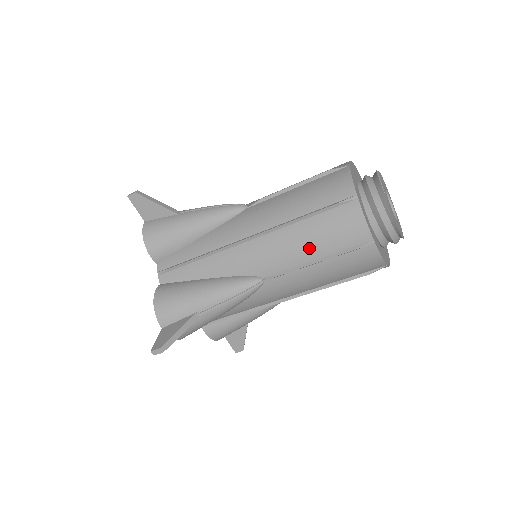
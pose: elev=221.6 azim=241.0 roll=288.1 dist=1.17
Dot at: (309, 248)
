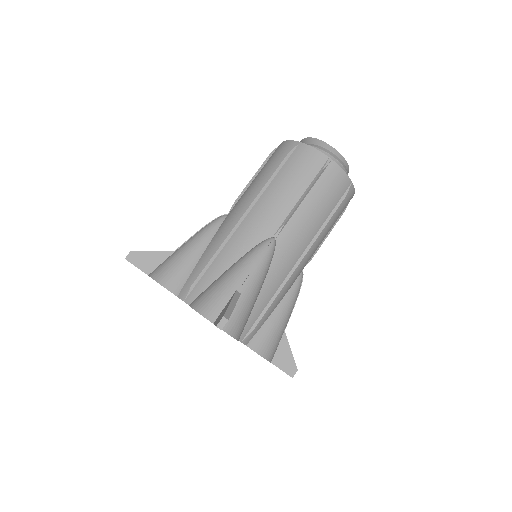
Dot at: (291, 191)
